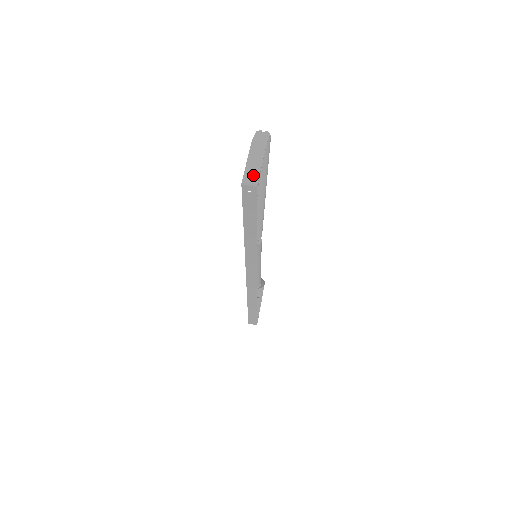
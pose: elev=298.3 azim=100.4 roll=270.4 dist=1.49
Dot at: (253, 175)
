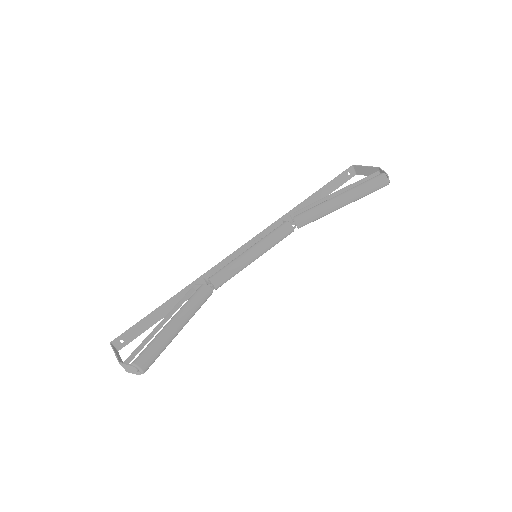
Dot at: (116, 352)
